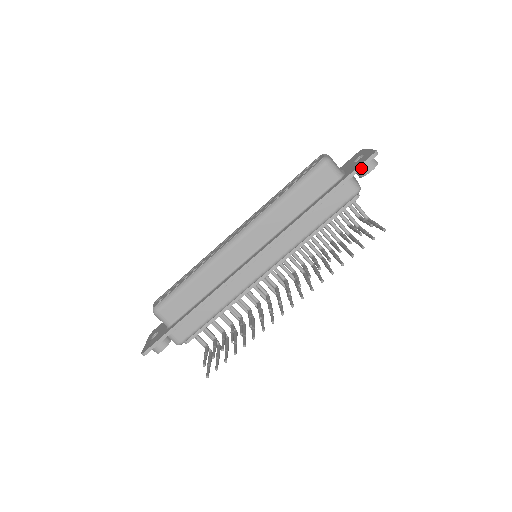
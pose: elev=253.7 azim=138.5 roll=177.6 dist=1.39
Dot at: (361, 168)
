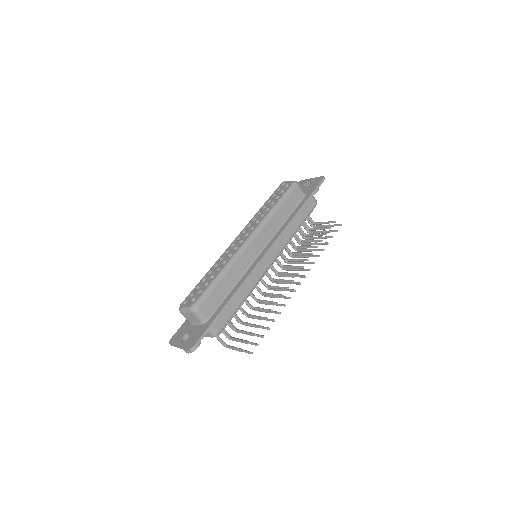
Dot at: occluded
